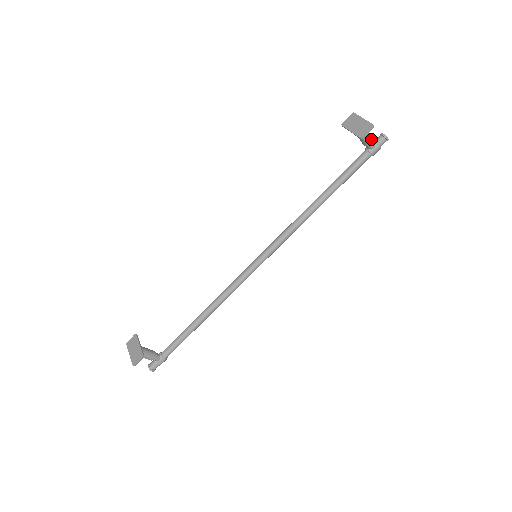
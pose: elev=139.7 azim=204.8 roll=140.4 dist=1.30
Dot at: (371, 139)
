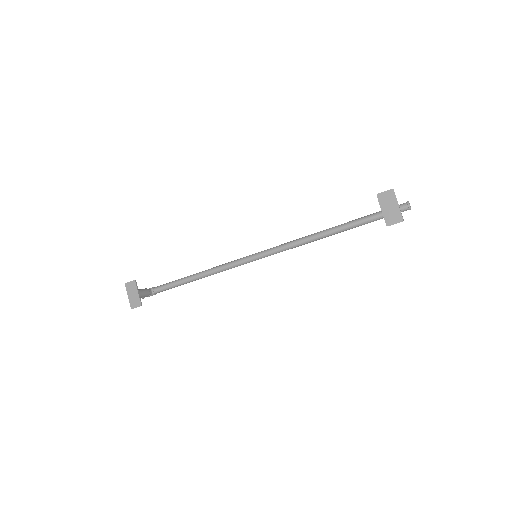
Dot at: occluded
